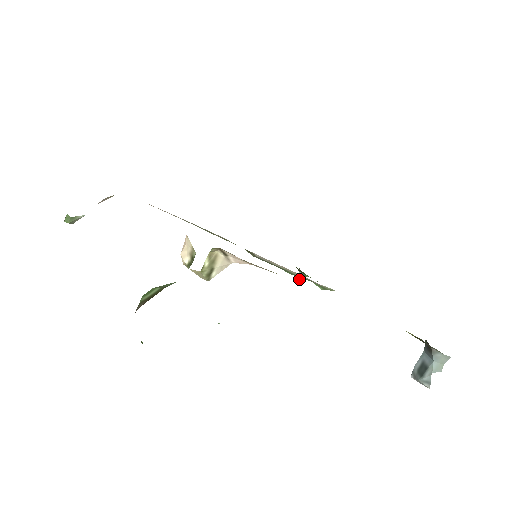
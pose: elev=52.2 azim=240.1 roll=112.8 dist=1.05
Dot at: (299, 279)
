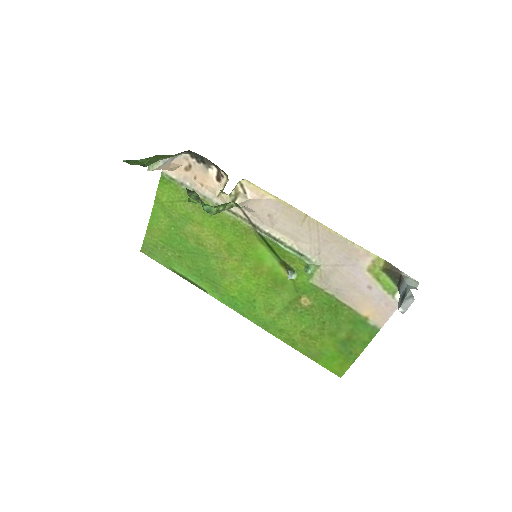
Dot at: (289, 277)
